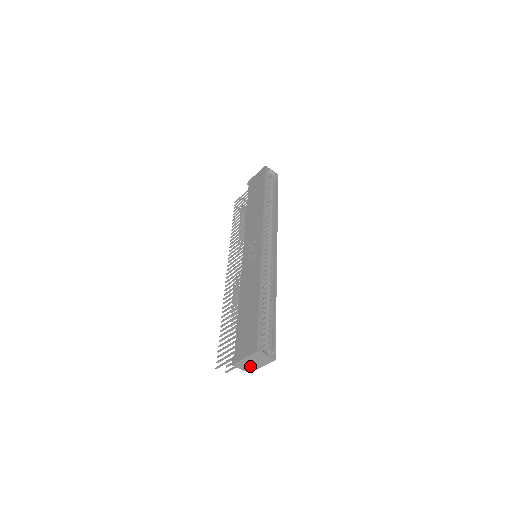
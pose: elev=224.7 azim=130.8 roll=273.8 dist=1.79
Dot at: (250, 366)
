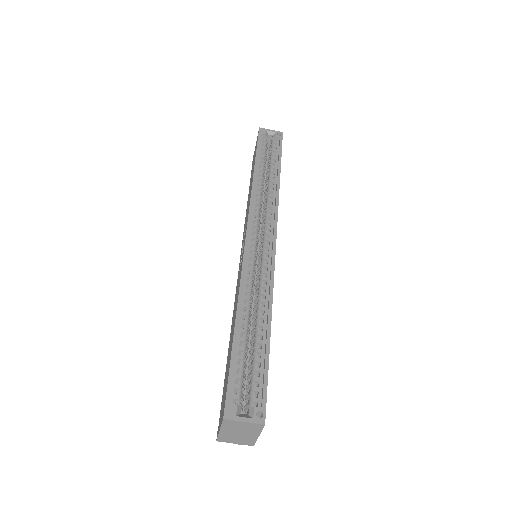
Dot at: (242, 438)
